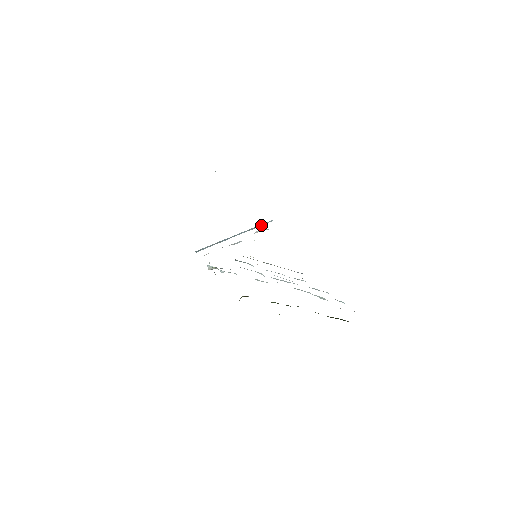
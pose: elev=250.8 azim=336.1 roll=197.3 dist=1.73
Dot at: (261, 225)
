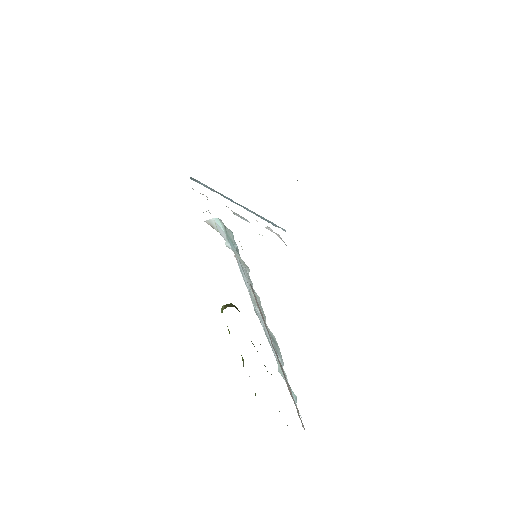
Dot at: (273, 223)
